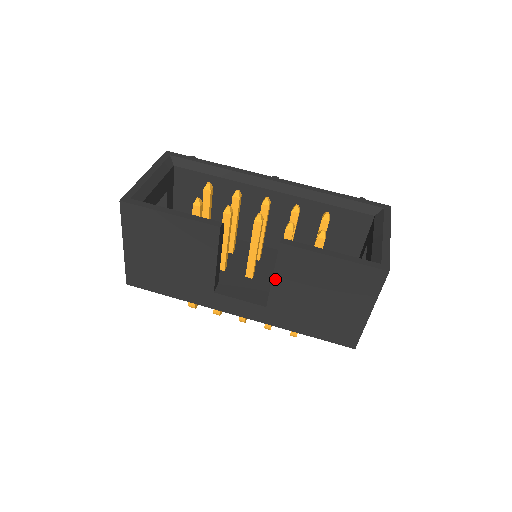
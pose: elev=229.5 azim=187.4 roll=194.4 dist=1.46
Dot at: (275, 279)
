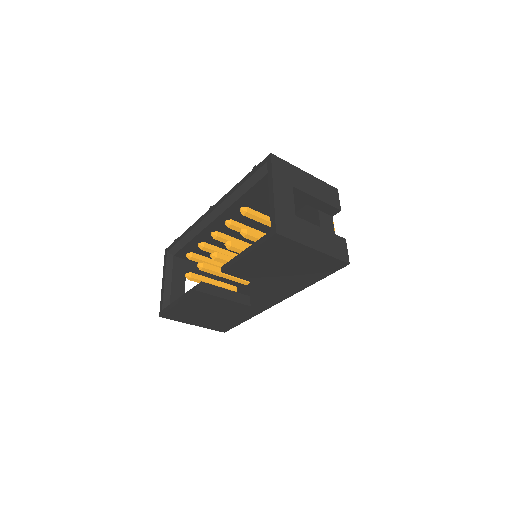
Dot at: (253, 281)
